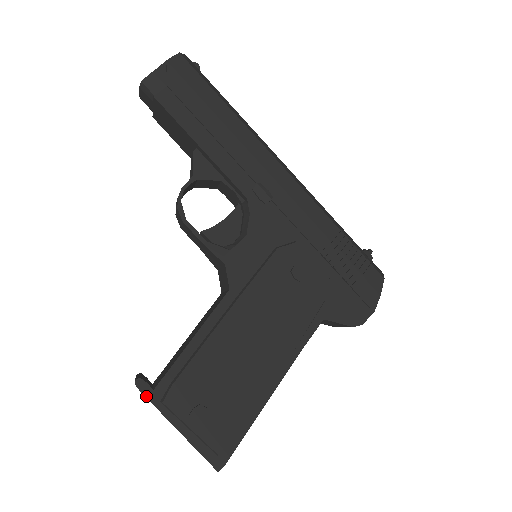
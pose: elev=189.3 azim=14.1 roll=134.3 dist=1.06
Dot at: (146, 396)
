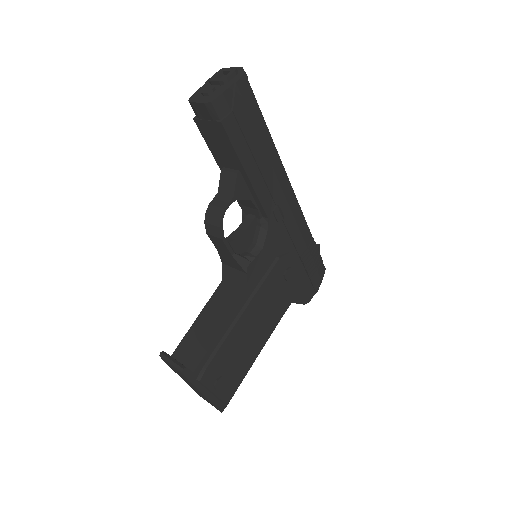
Dot at: (188, 378)
